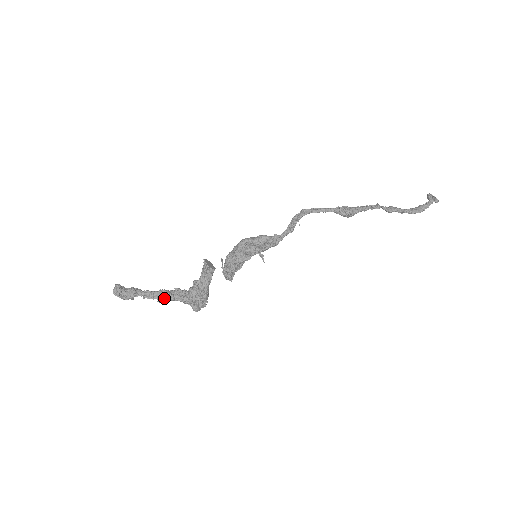
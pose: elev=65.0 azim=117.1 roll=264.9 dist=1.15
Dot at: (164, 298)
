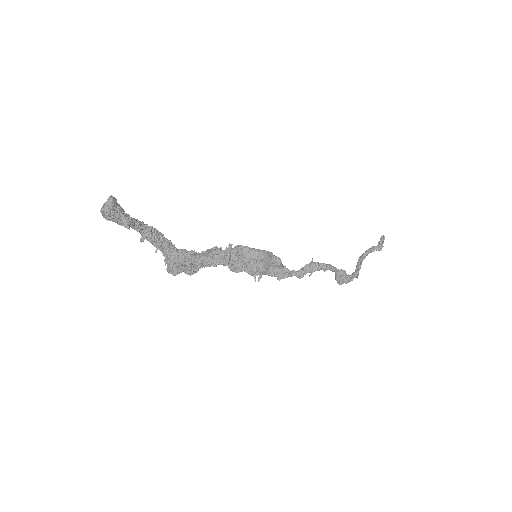
Dot at: (149, 241)
